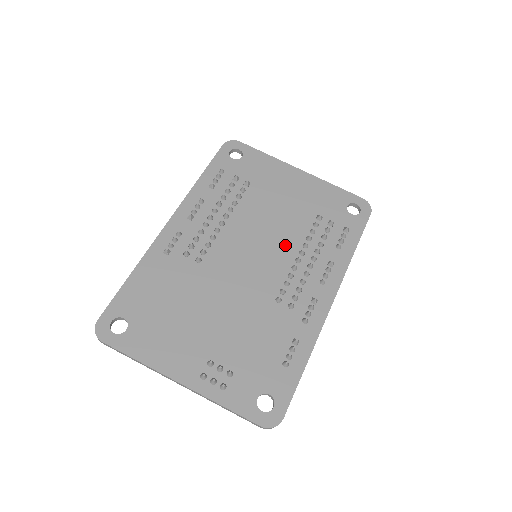
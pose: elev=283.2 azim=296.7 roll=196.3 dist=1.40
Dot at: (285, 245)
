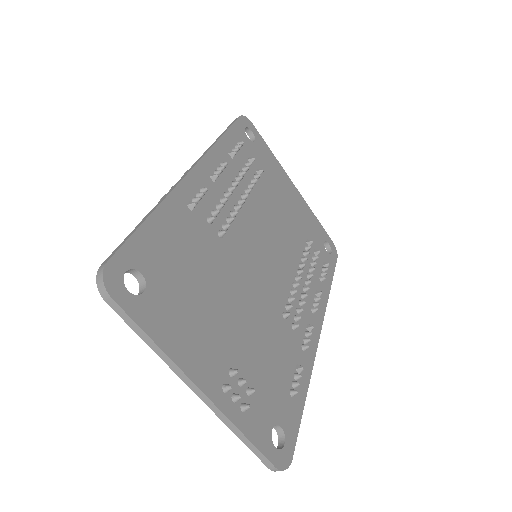
Dot at: (287, 257)
